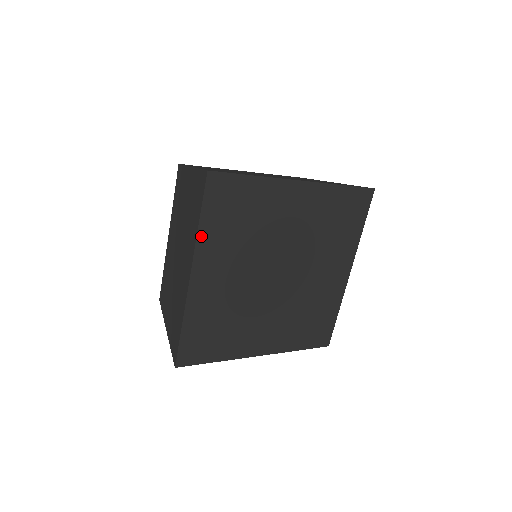
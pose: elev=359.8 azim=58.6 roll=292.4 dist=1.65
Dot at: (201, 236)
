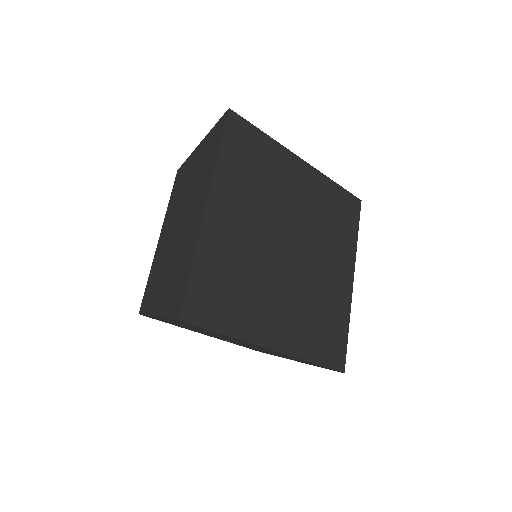
Dot at: (220, 166)
